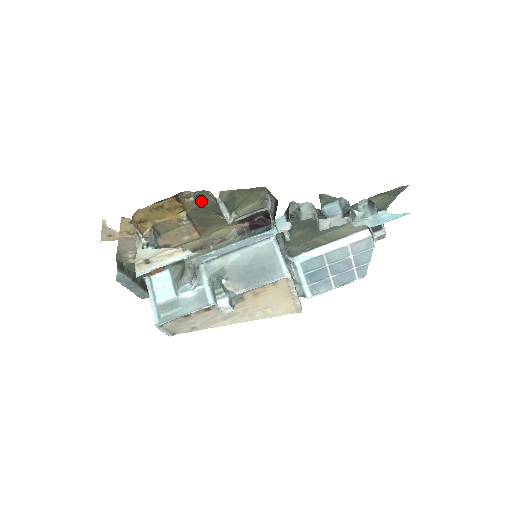
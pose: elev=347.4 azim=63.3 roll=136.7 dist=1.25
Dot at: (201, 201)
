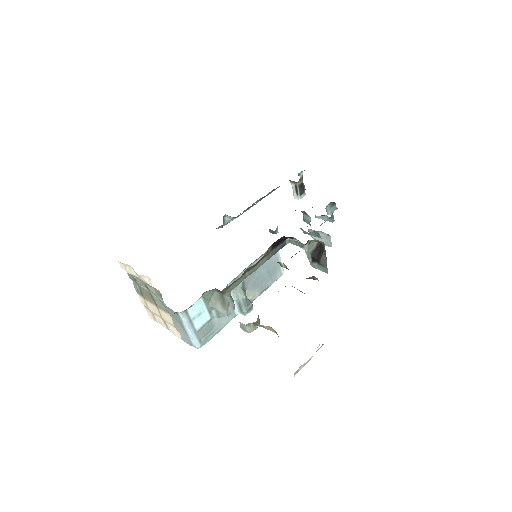
Dot at: occluded
